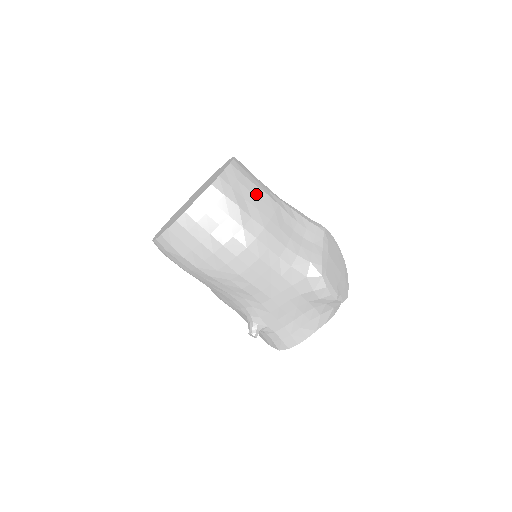
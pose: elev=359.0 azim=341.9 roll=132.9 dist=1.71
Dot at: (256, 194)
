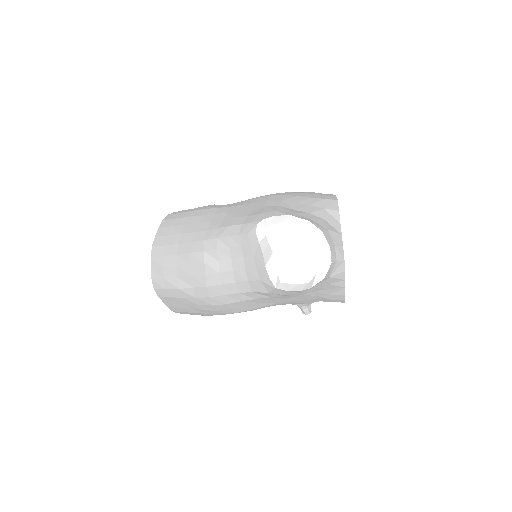
Dot at: (182, 263)
